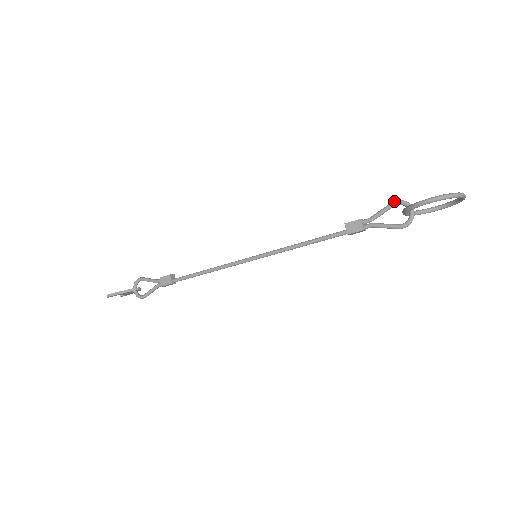
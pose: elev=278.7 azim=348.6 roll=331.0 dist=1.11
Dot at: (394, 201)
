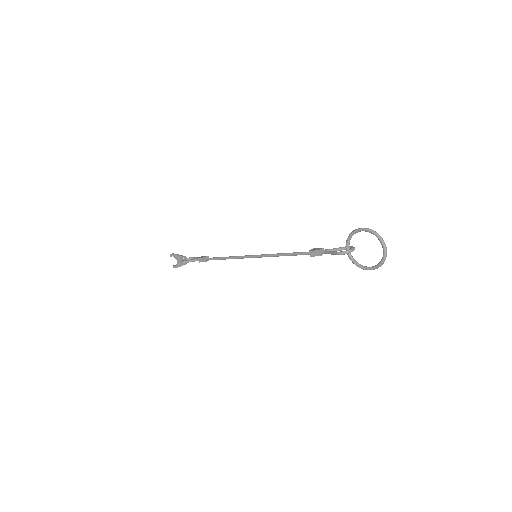
Dot at: occluded
